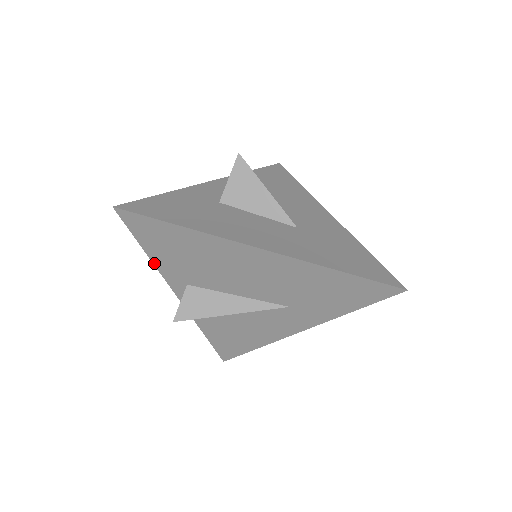
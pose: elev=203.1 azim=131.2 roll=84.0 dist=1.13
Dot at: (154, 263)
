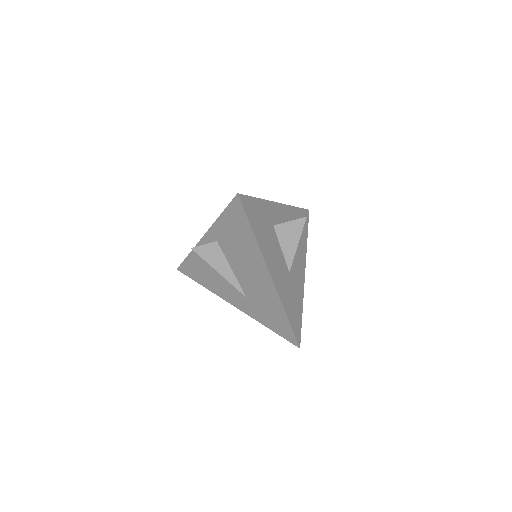
Dot at: (217, 220)
